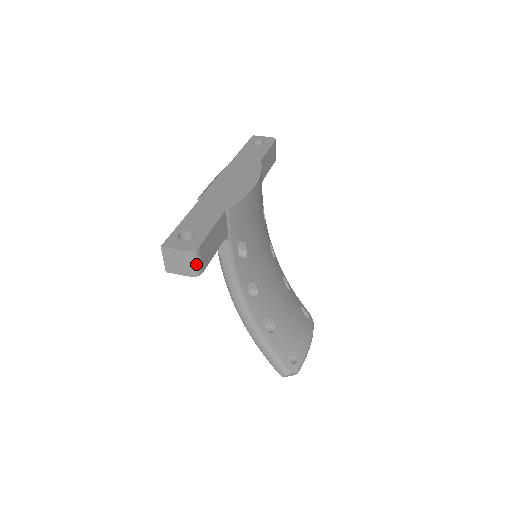
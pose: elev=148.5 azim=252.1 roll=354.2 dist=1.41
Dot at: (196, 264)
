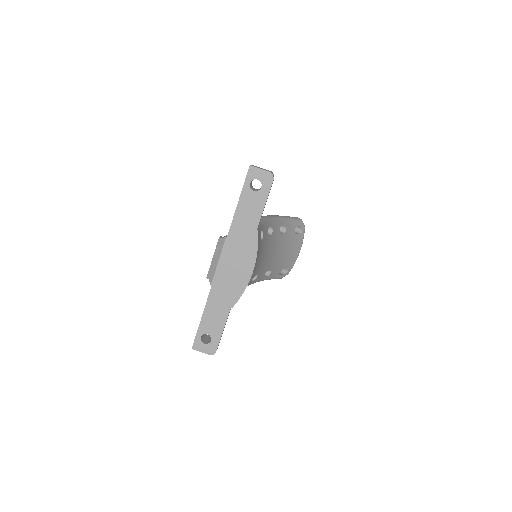
Dot at: occluded
